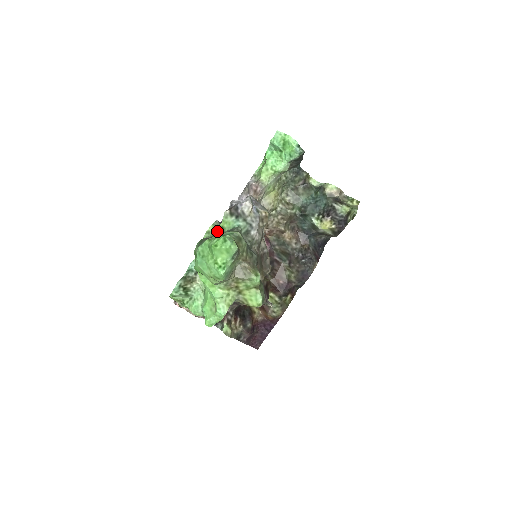
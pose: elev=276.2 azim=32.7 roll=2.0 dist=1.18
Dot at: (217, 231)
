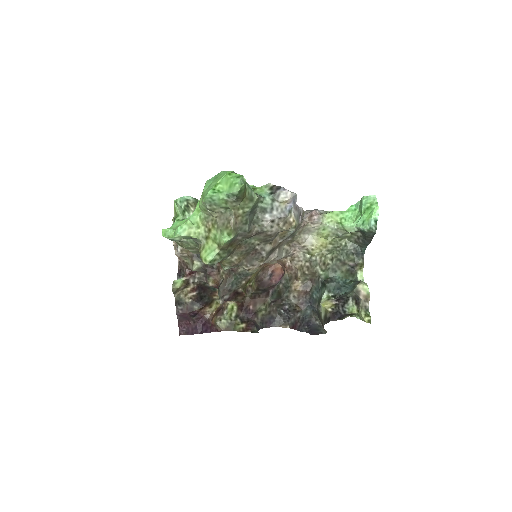
Dot at: occluded
